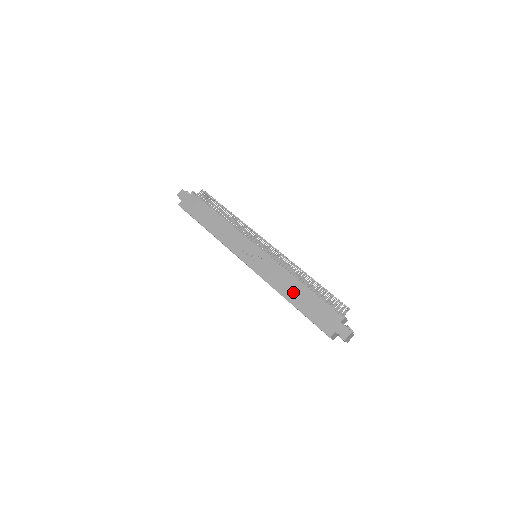
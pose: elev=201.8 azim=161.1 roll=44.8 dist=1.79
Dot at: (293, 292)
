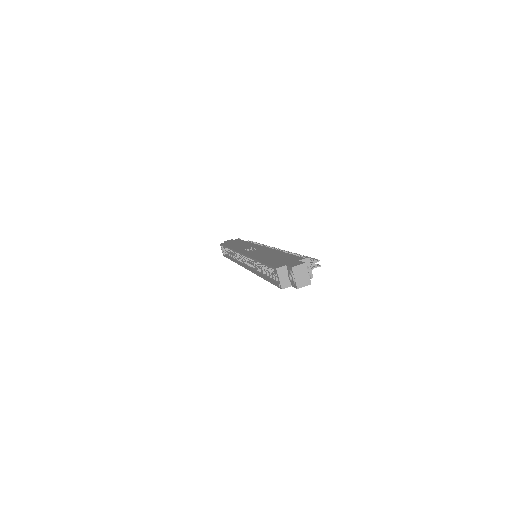
Dot at: (267, 256)
